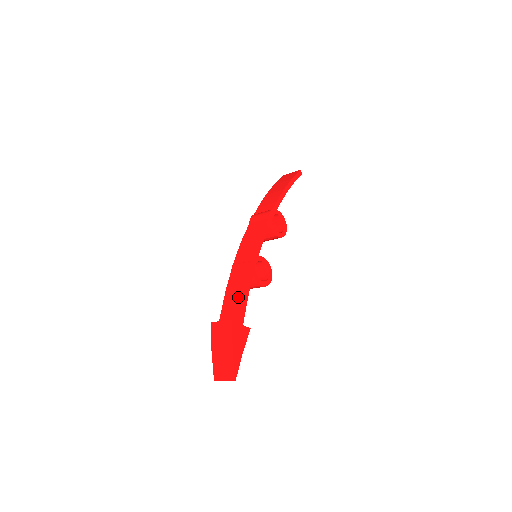
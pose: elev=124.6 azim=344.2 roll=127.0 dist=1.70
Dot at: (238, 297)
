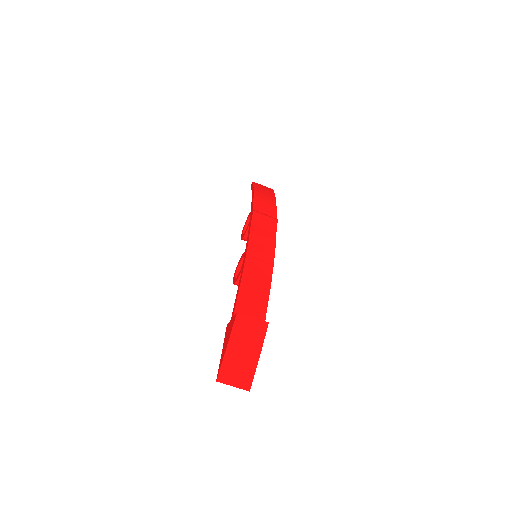
Dot at: (261, 296)
